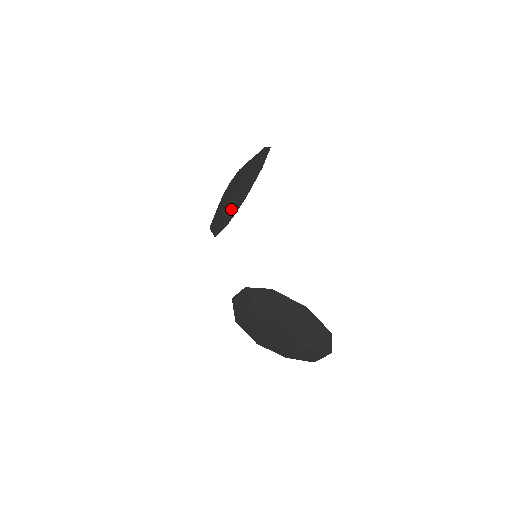
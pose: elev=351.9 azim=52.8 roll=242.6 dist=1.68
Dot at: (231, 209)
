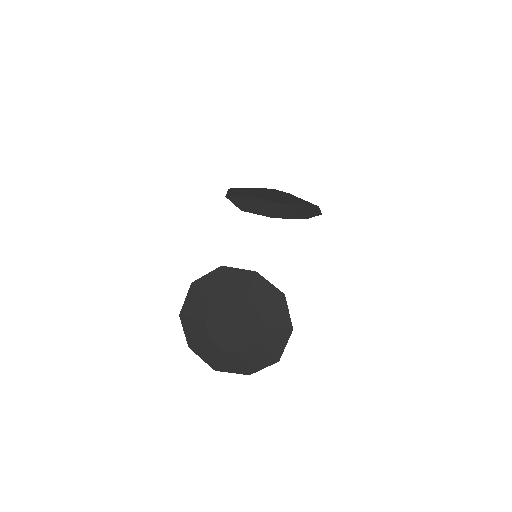
Dot at: (281, 211)
